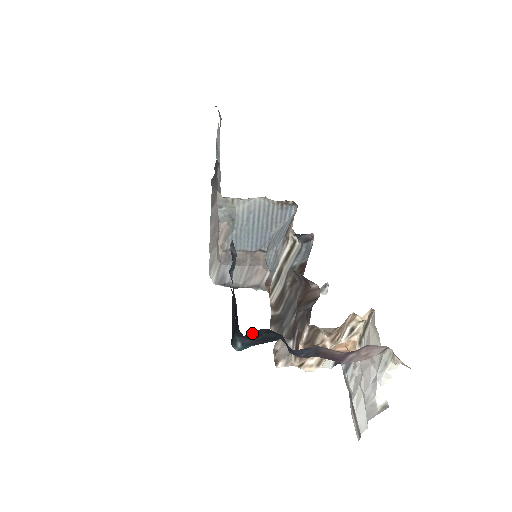
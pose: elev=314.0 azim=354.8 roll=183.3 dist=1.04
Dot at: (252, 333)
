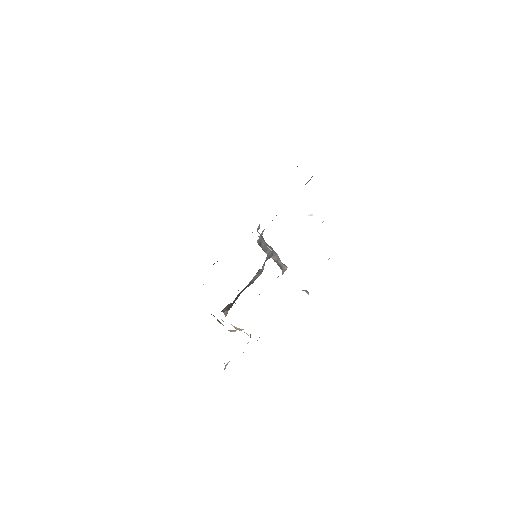
Dot at: occluded
